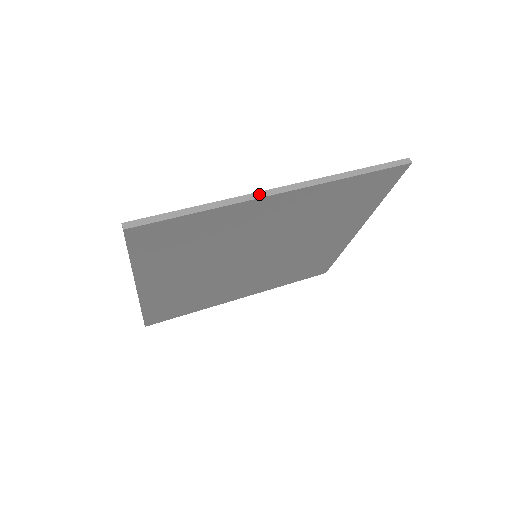
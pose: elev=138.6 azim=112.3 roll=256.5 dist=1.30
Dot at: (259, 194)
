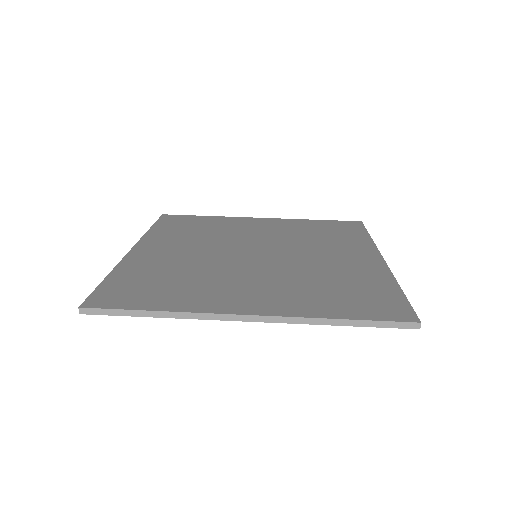
Dot at: (222, 316)
